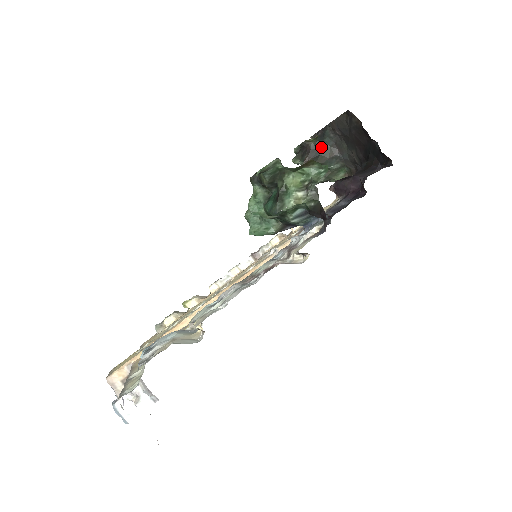
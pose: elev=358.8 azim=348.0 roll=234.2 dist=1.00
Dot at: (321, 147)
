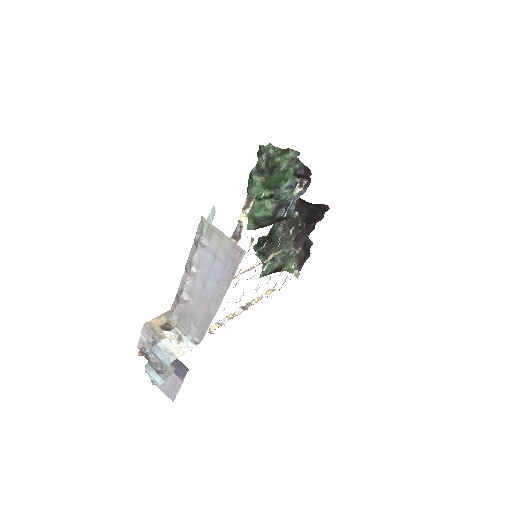
Dot at: (274, 238)
